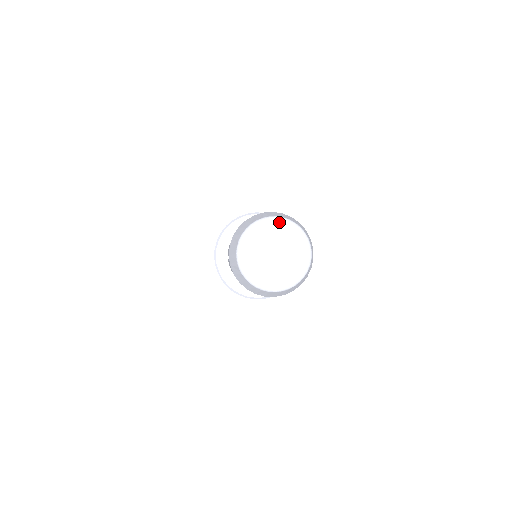
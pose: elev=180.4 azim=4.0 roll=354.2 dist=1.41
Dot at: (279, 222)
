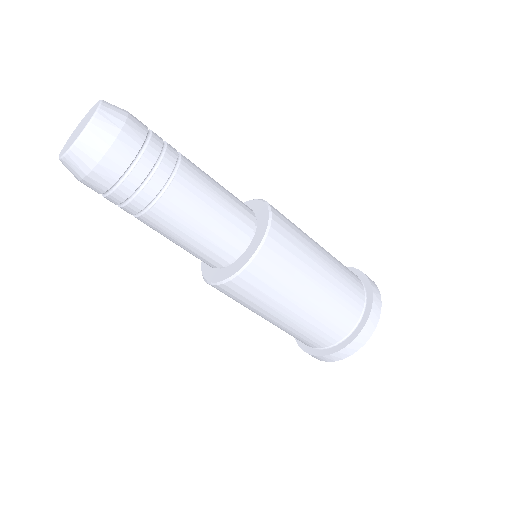
Dot at: (87, 114)
